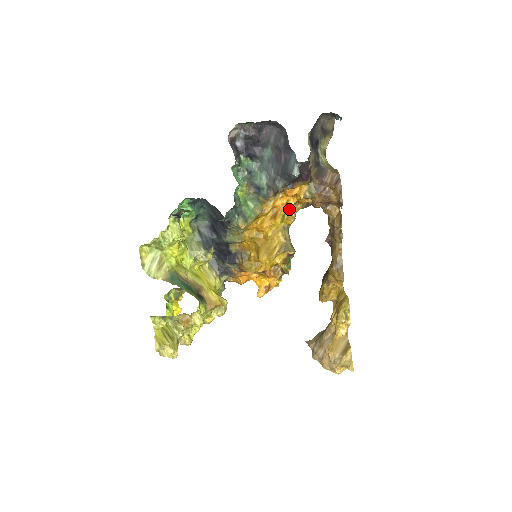
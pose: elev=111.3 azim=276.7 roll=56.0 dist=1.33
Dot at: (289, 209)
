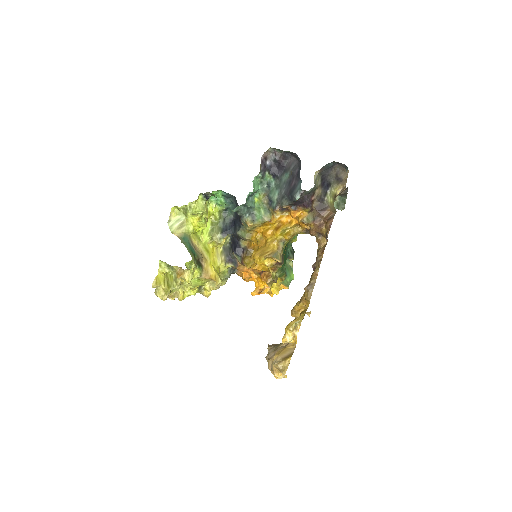
Dot at: (290, 227)
